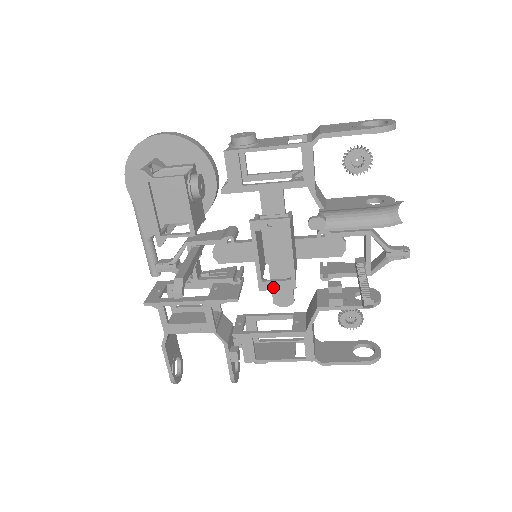
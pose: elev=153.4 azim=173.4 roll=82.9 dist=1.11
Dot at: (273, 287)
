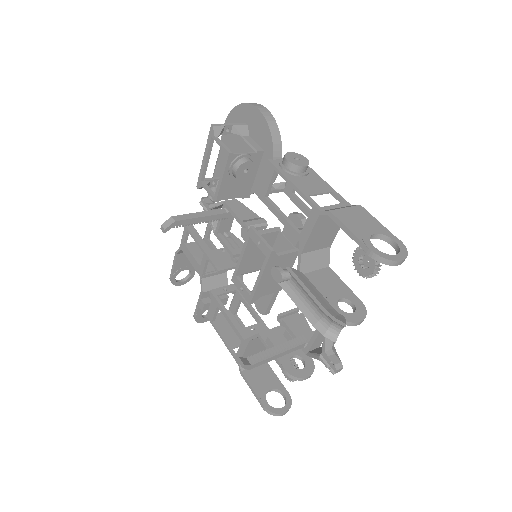
Dot at: (239, 287)
